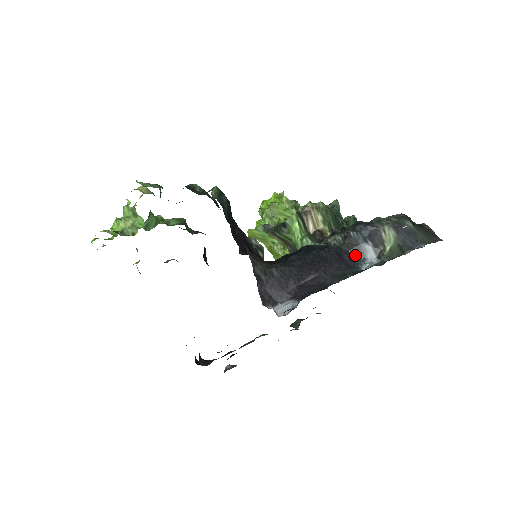
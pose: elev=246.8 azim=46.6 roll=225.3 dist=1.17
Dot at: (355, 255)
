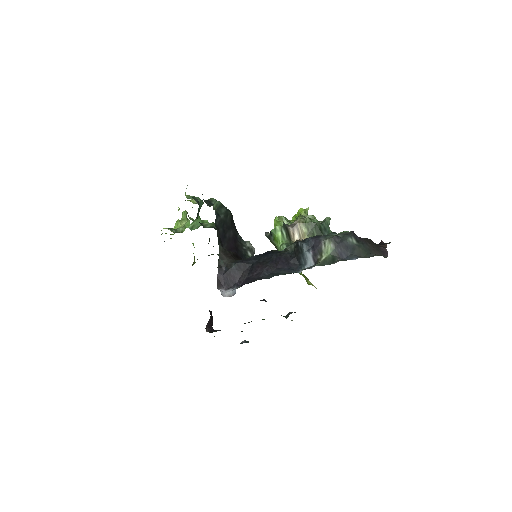
Dot at: (299, 261)
